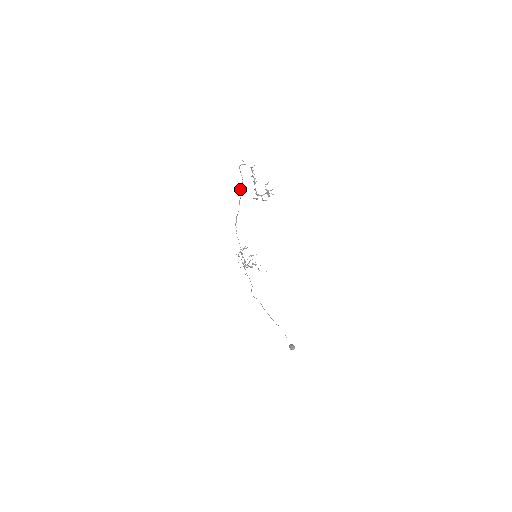
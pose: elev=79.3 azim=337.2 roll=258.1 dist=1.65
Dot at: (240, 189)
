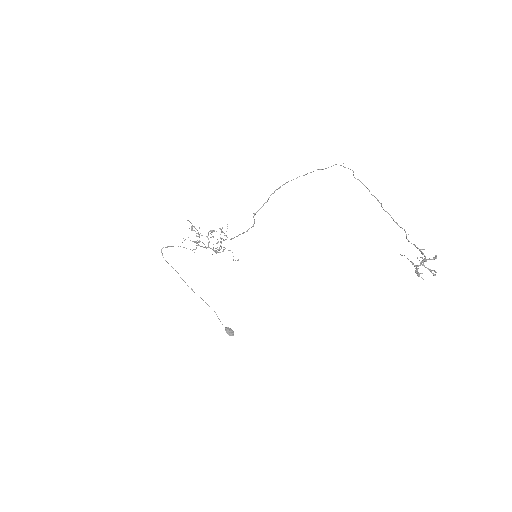
Dot at: occluded
